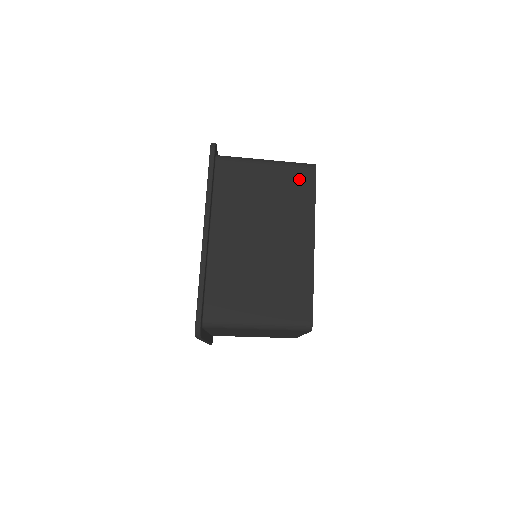
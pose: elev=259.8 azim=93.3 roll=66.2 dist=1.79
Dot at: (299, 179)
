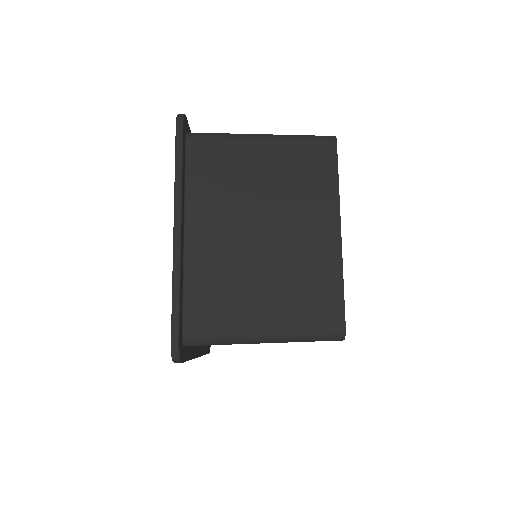
Dot at: occluded
